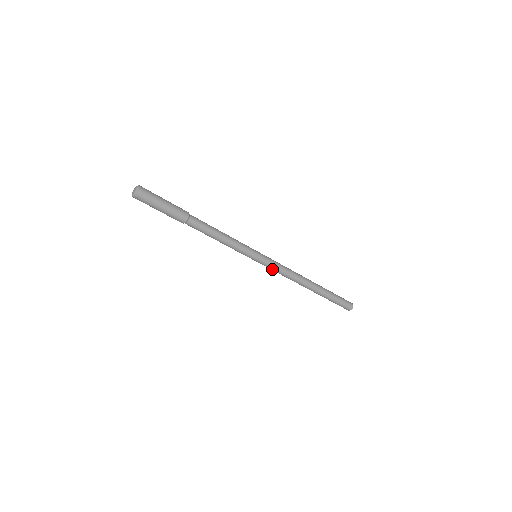
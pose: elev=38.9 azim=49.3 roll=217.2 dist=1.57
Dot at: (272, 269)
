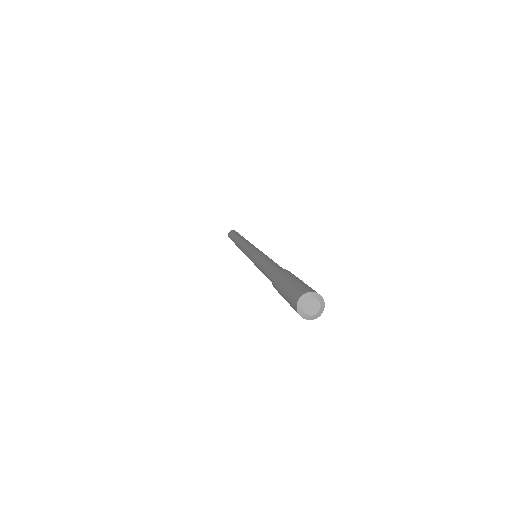
Dot at: occluded
